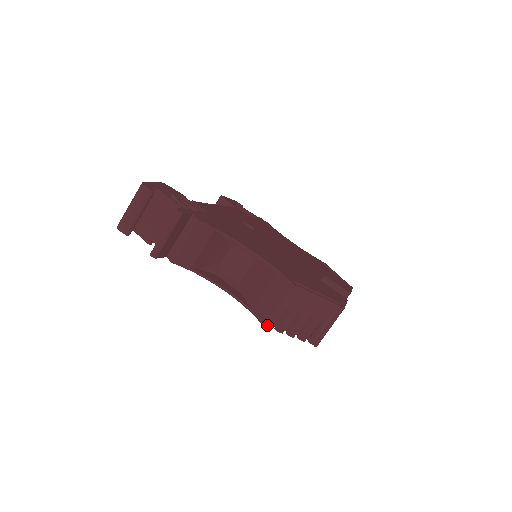
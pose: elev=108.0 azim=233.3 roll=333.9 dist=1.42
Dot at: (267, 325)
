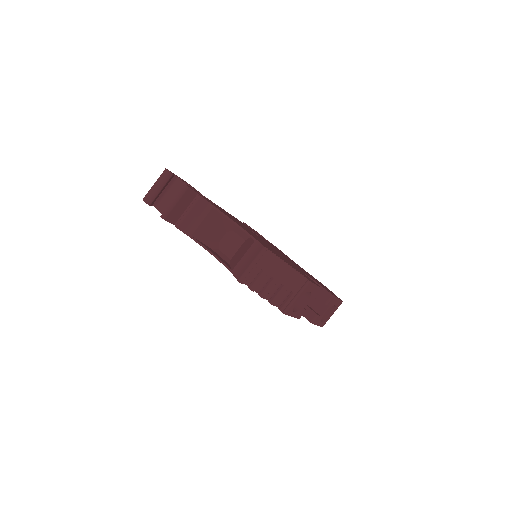
Dot at: (240, 279)
